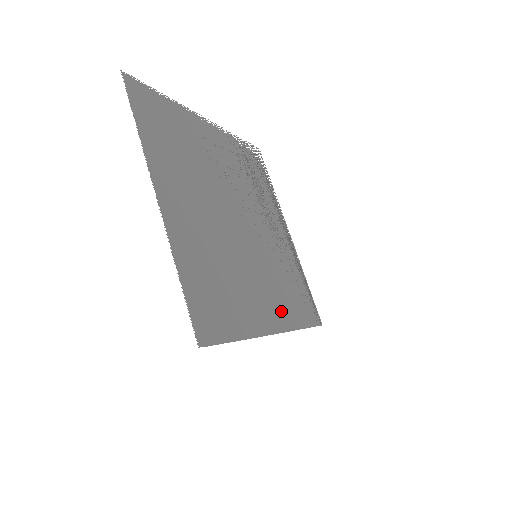
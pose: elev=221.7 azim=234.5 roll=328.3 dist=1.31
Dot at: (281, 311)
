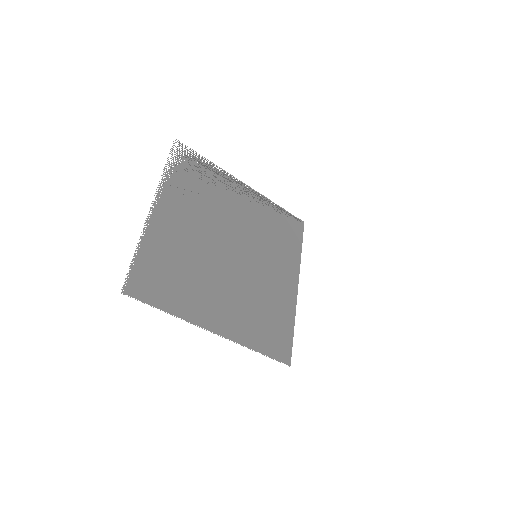
Dot at: (289, 266)
